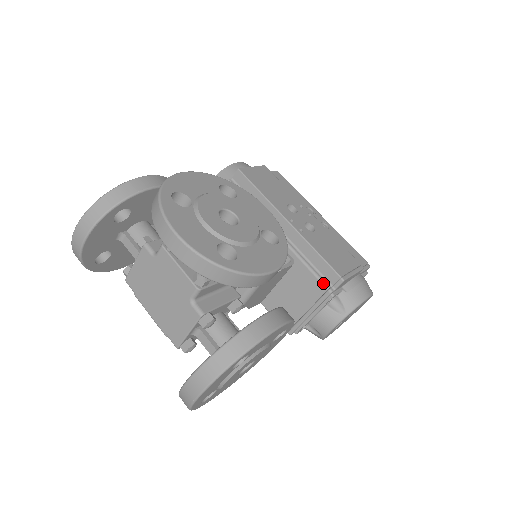
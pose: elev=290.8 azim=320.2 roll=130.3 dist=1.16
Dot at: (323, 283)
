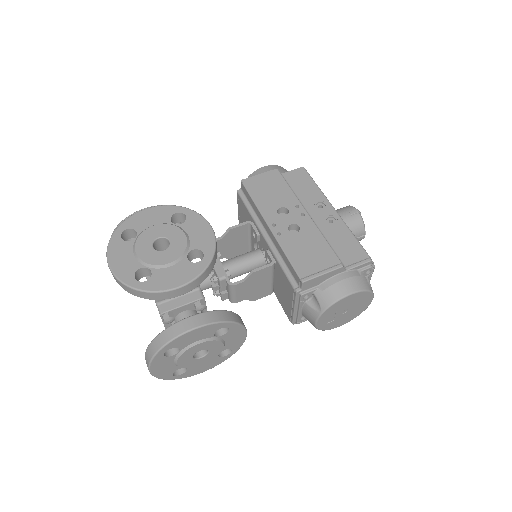
Dot at: (291, 283)
